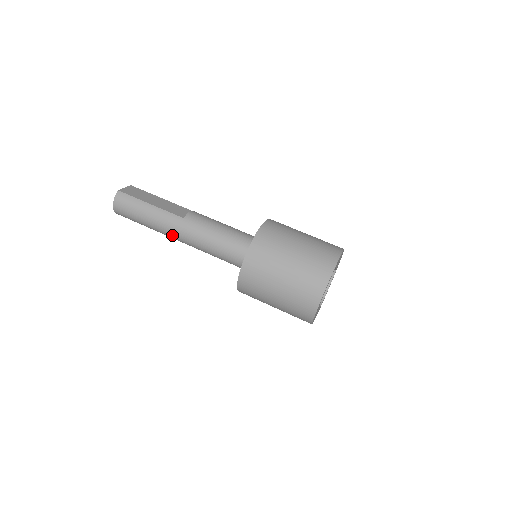
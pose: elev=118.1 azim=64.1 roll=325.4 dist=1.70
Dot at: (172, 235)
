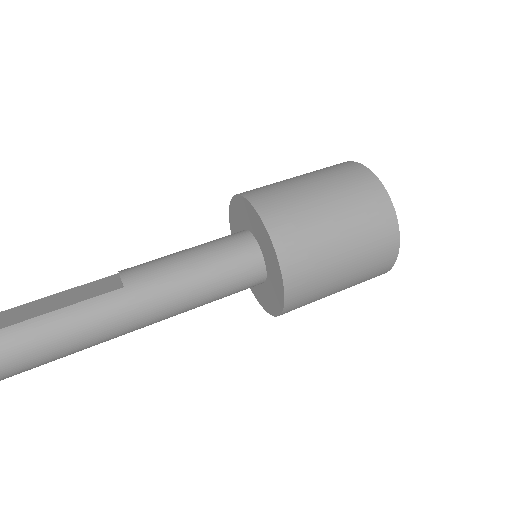
Dot at: (124, 328)
